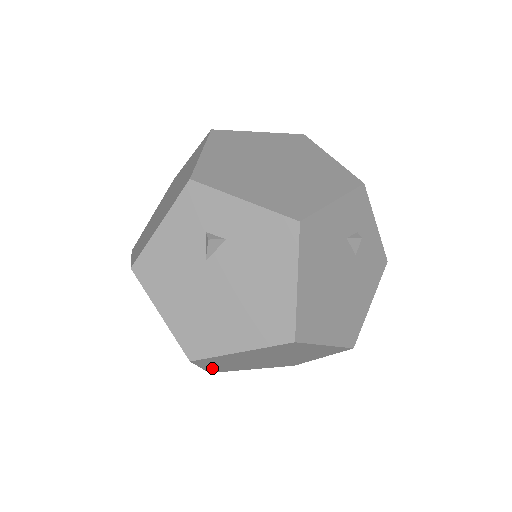
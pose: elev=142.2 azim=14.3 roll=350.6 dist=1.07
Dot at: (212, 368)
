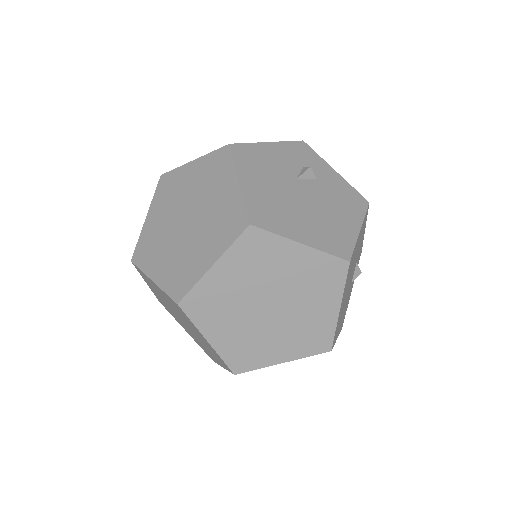
Dot at: (210, 282)
